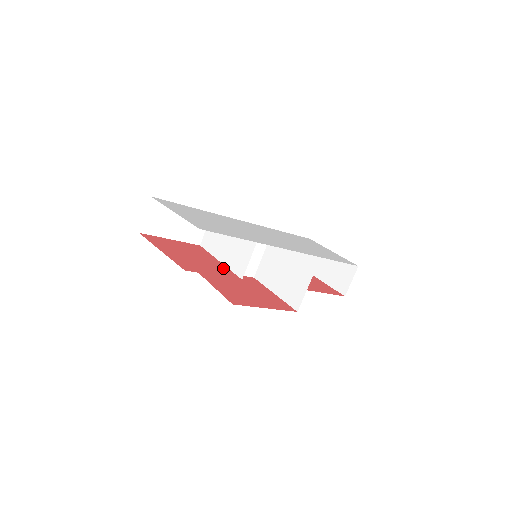
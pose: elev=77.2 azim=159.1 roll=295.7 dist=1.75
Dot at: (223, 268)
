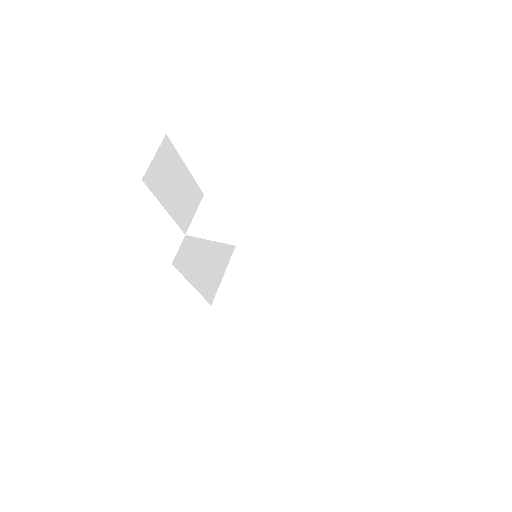
Dot at: occluded
